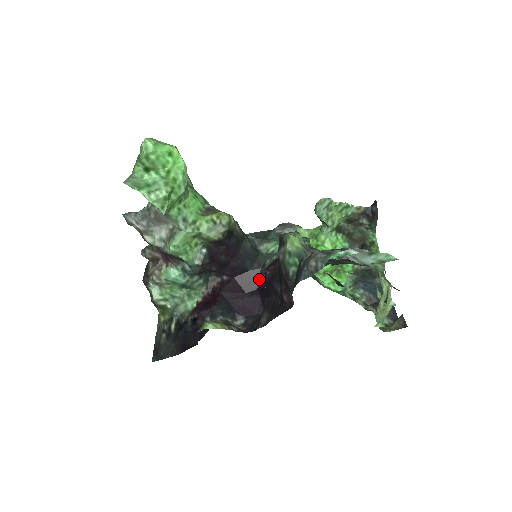
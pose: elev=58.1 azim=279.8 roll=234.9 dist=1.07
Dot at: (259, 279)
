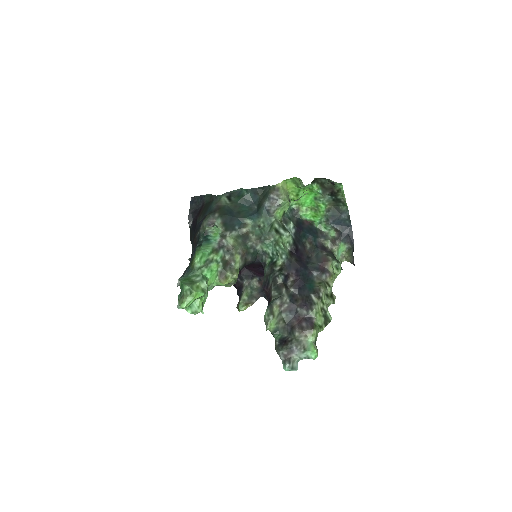
Dot at: (261, 265)
